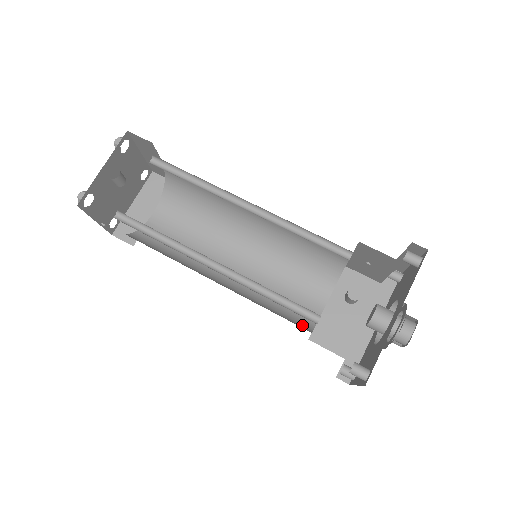
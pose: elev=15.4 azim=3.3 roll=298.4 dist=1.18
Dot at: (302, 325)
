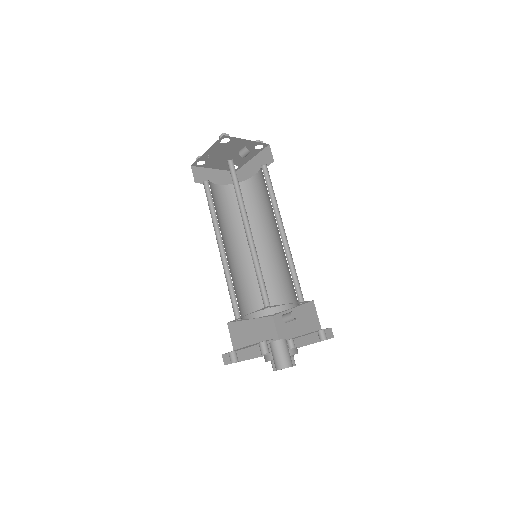
Dot at: occluded
